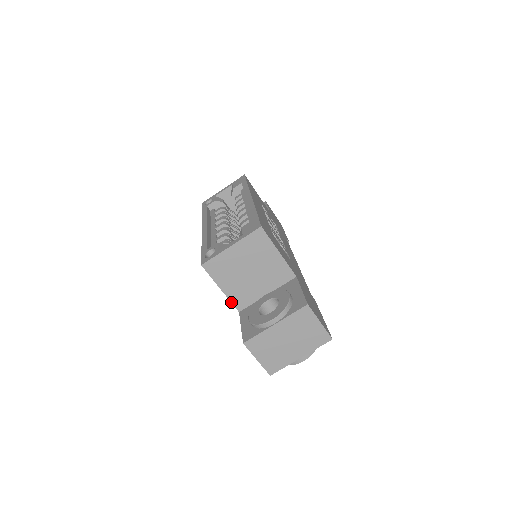
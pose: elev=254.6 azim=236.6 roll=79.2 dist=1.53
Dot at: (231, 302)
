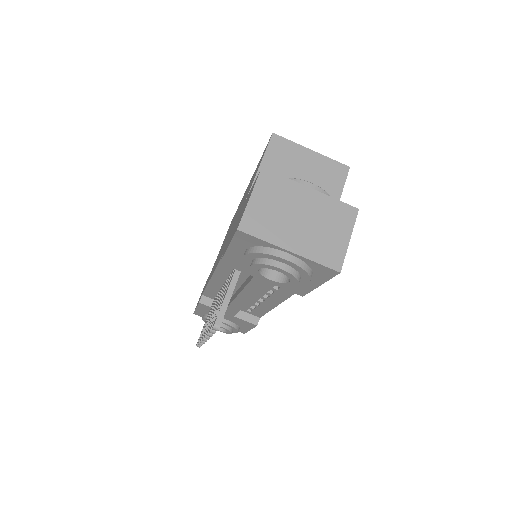
Dot at: (252, 185)
